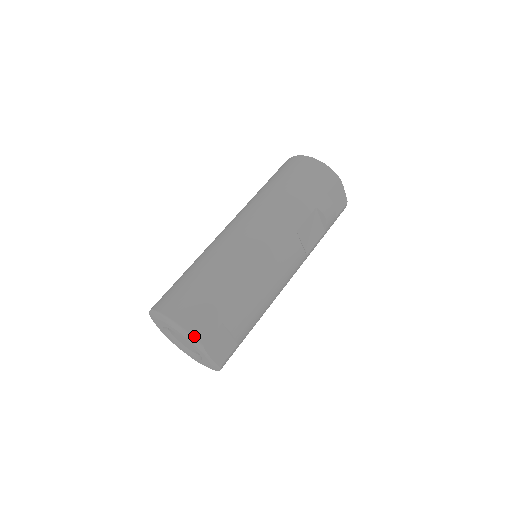
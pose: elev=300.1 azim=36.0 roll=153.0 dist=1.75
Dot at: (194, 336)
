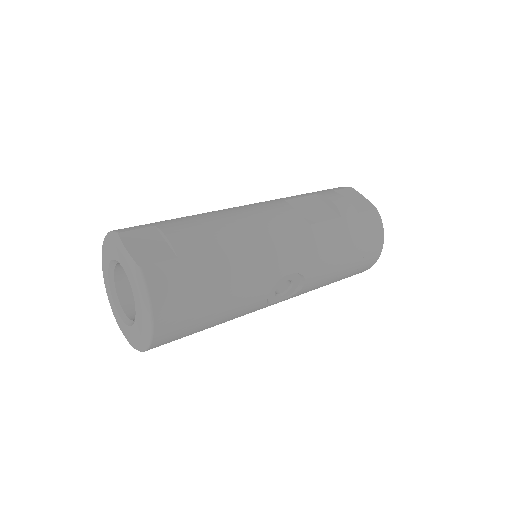
Dot at: (113, 231)
